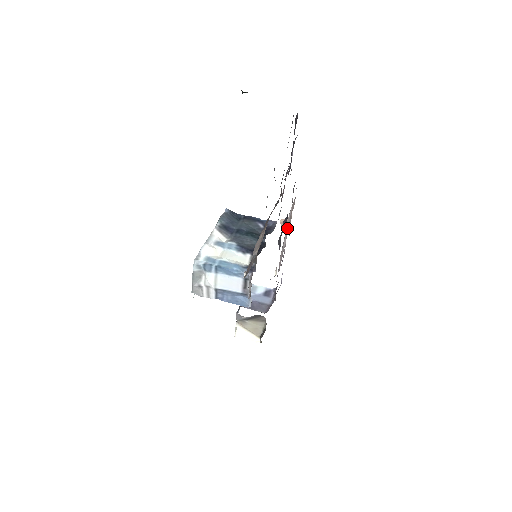
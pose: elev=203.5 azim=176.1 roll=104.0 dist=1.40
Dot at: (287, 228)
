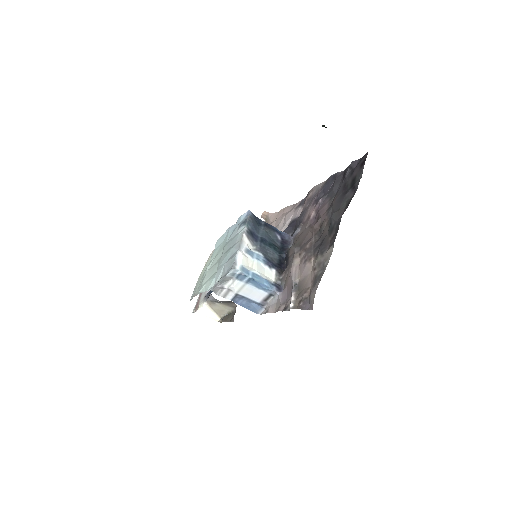
Dot at: occluded
